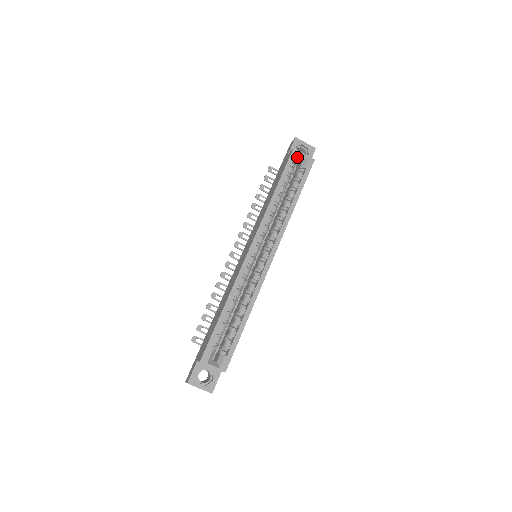
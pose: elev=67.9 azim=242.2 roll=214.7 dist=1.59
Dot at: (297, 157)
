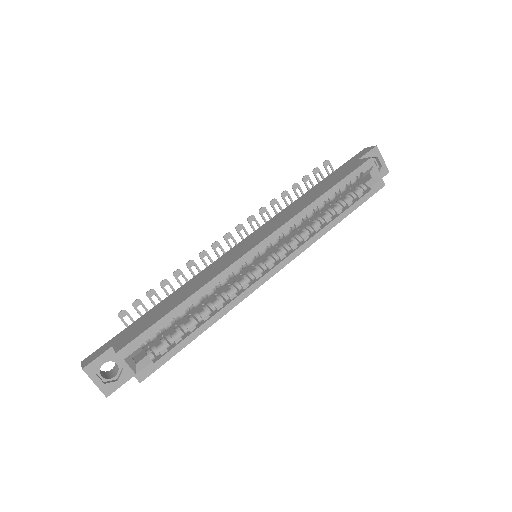
Dot at: (369, 170)
